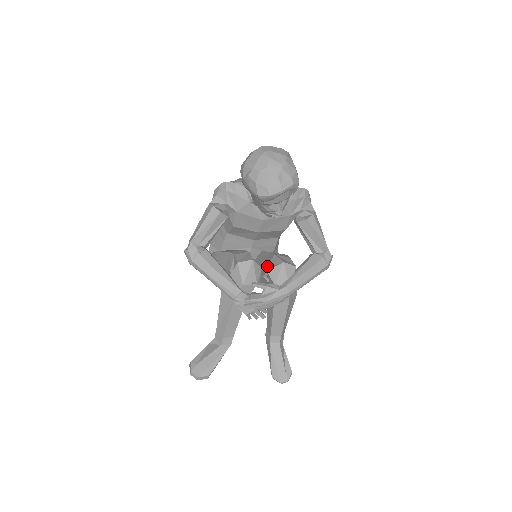
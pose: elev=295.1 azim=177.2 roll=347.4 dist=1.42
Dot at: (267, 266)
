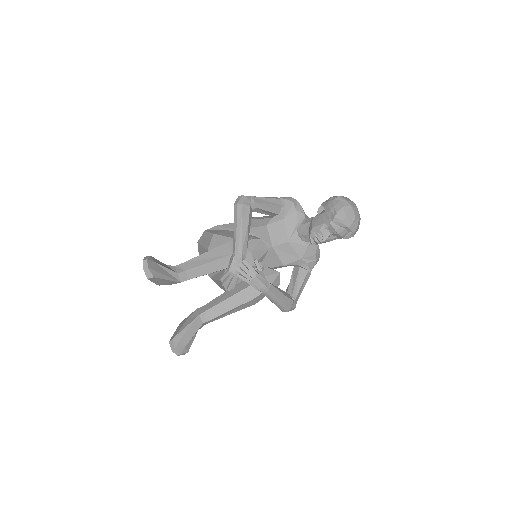
Dot at: occluded
